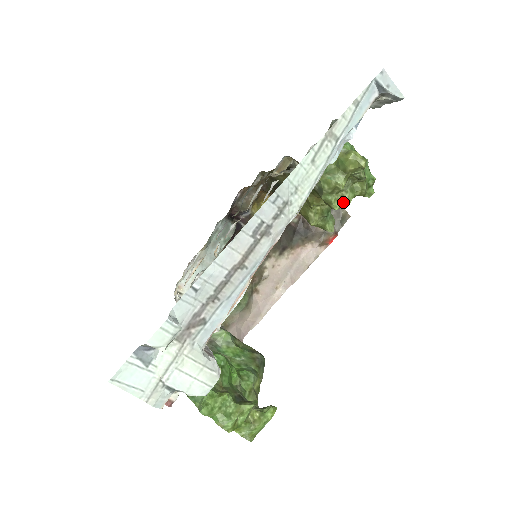
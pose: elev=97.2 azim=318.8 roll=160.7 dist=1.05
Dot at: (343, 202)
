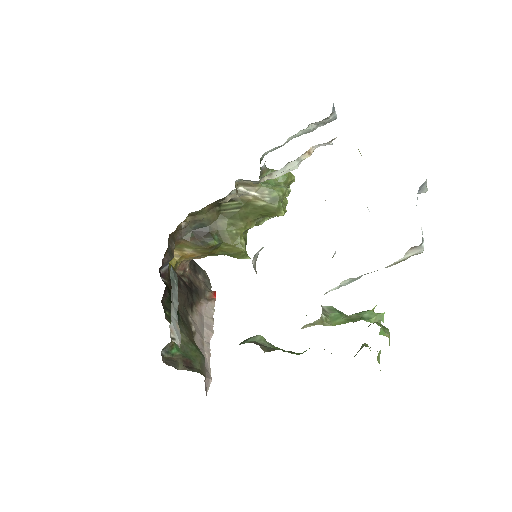
Dot at: (285, 210)
